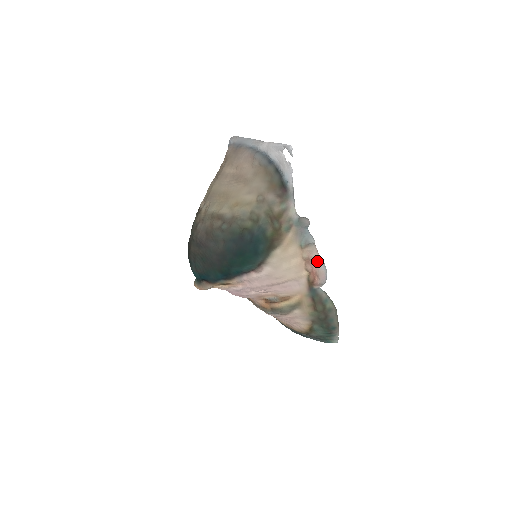
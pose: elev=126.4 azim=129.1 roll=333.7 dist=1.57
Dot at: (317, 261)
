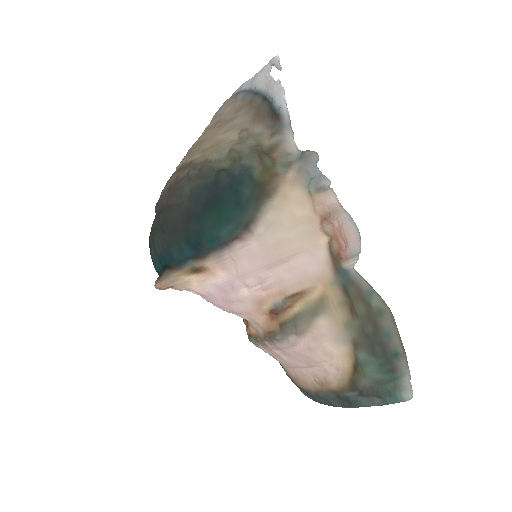
Dot at: (339, 212)
